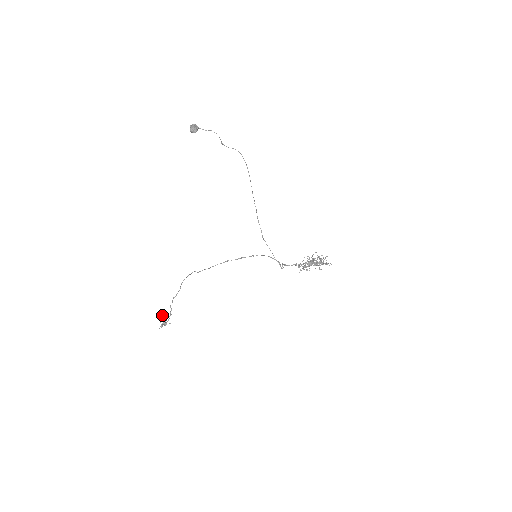
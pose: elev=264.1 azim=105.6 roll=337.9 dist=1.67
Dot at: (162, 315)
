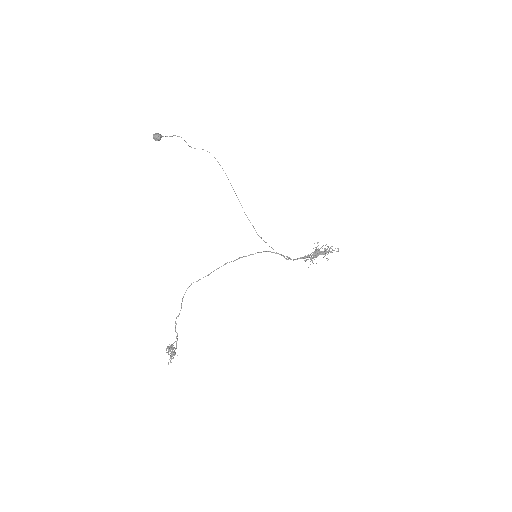
Dot at: (168, 347)
